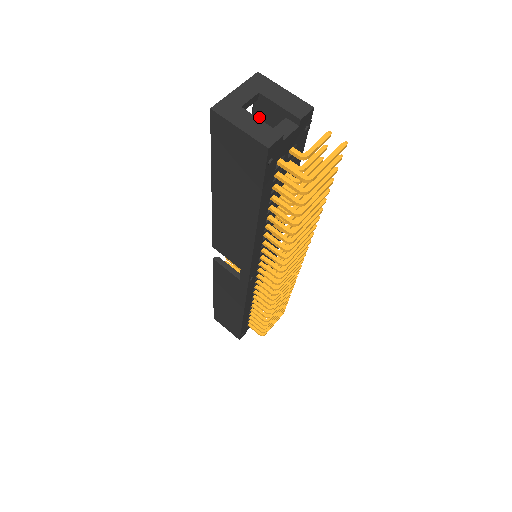
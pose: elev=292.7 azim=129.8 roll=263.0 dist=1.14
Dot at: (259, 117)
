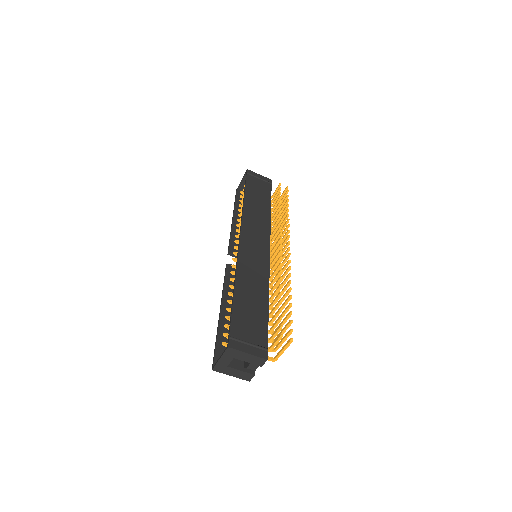
Dot at: (236, 330)
